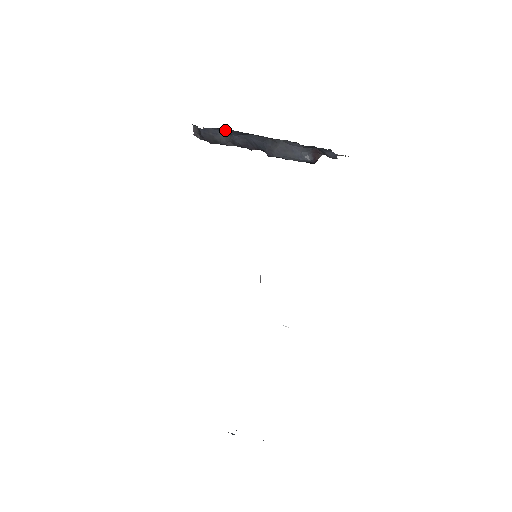
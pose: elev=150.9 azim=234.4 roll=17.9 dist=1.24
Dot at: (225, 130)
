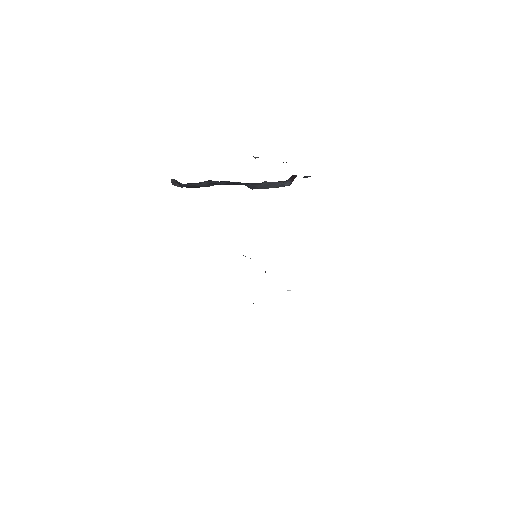
Dot at: occluded
